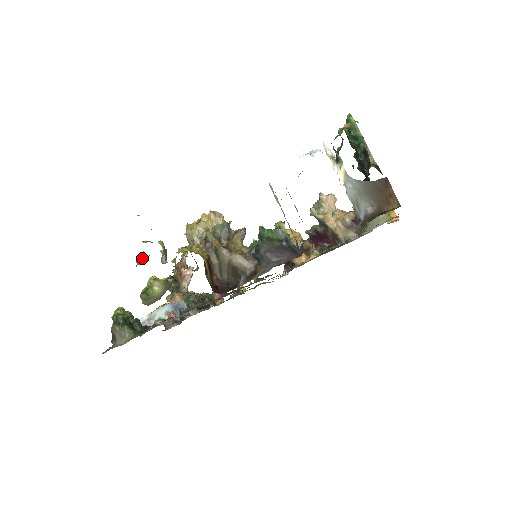
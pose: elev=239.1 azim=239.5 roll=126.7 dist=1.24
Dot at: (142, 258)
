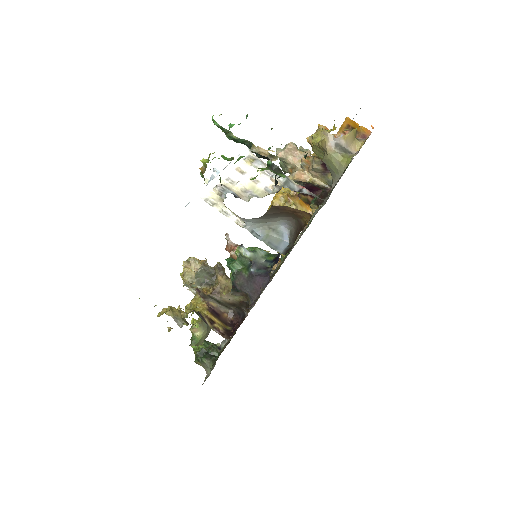
Dot at: occluded
